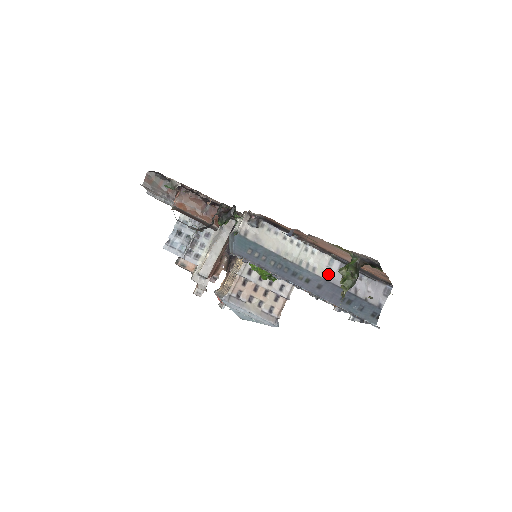
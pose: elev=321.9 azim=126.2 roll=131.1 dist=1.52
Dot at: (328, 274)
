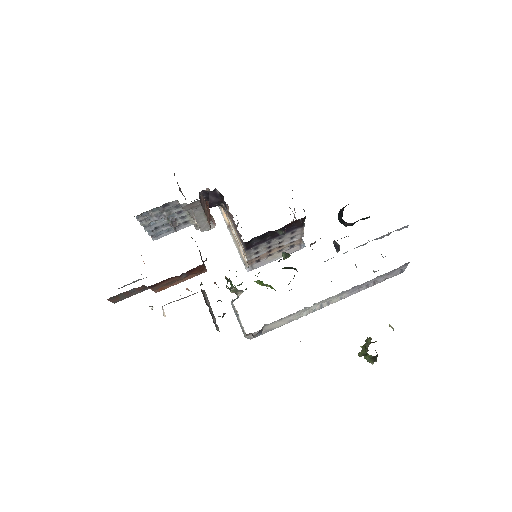
Dot at: (343, 296)
